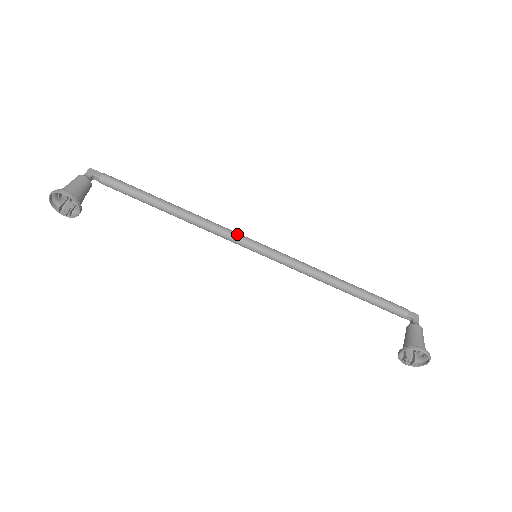
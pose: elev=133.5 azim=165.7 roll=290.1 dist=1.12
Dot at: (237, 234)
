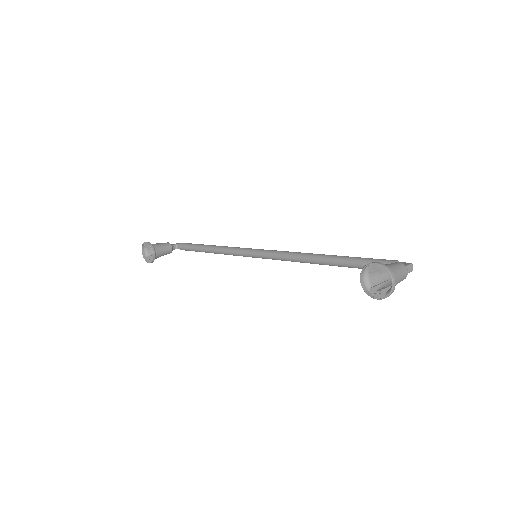
Dot at: (248, 248)
